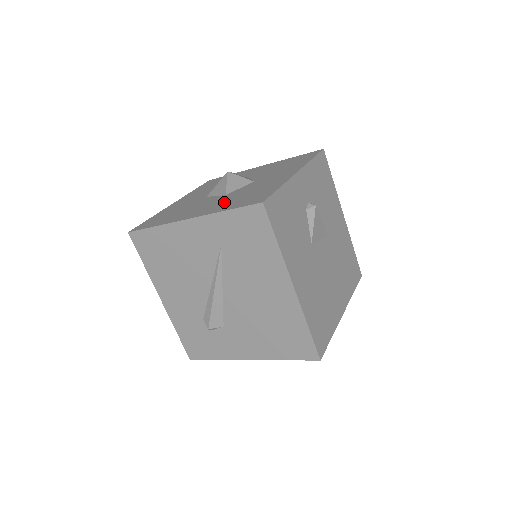
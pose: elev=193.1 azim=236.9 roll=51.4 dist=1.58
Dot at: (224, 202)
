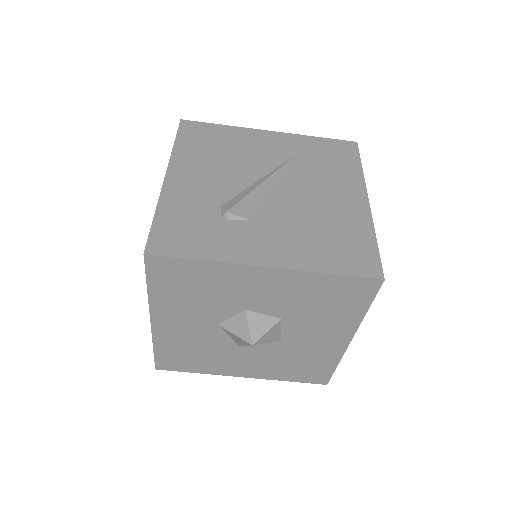
Dot at: occluded
